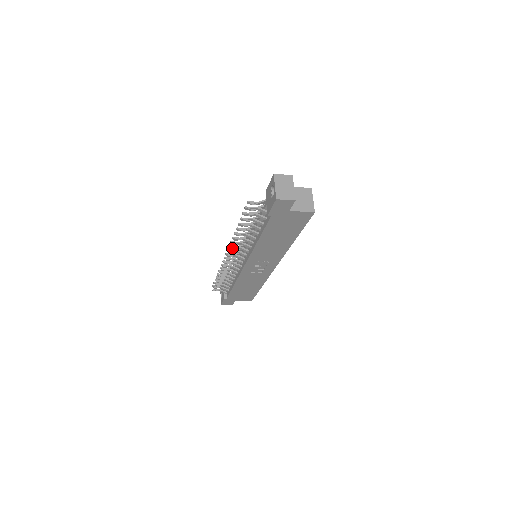
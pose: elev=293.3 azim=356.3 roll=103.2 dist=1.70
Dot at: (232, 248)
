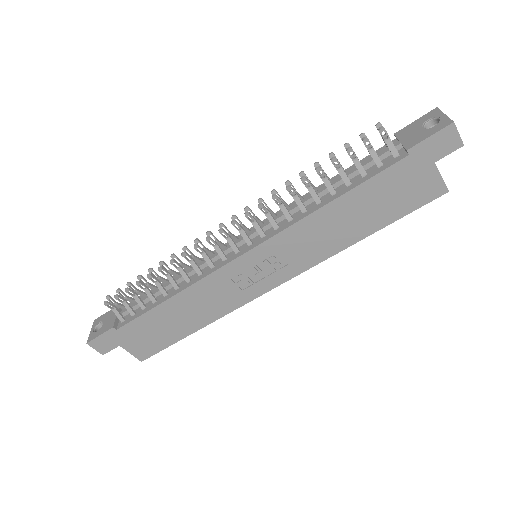
Dot at: (261, 206)
